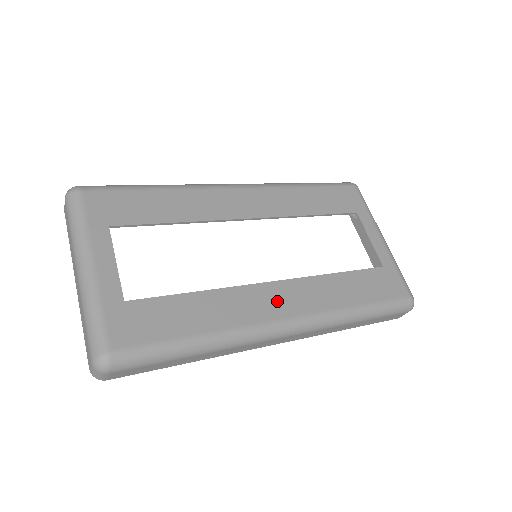
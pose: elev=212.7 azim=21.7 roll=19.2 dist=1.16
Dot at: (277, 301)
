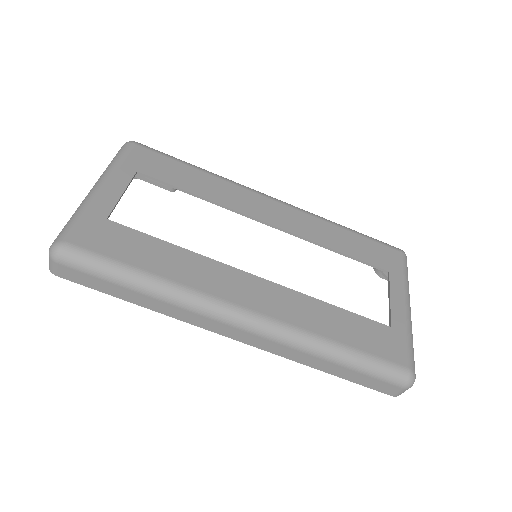
Dot at: (247, 291)
